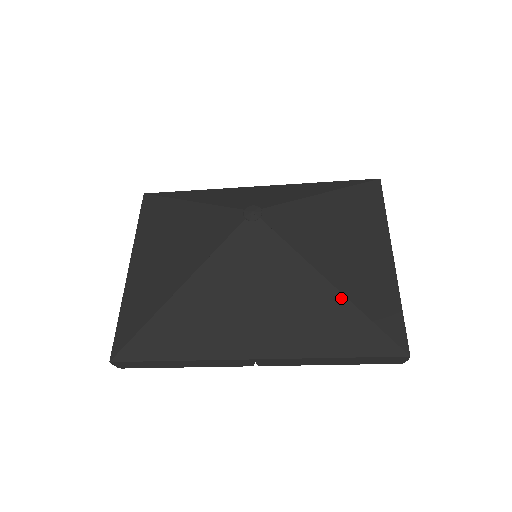
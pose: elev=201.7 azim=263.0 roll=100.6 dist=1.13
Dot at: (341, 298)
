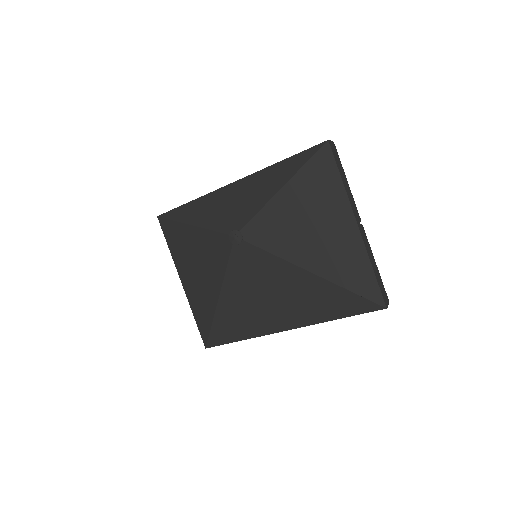
Dot at: (325, 282)
